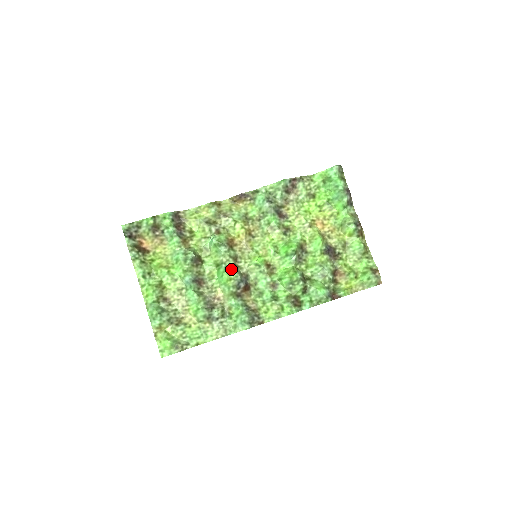
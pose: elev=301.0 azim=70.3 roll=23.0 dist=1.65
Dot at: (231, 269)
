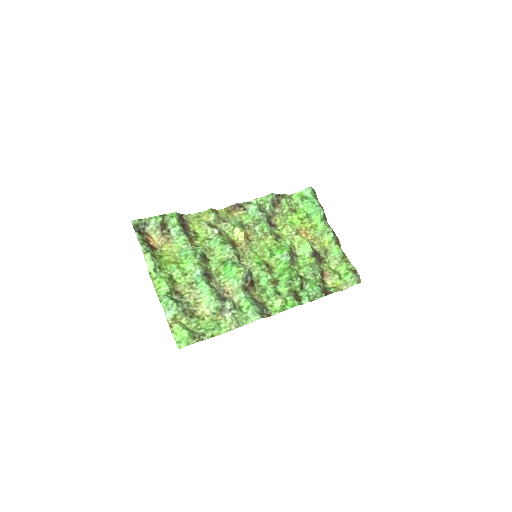
Dot at: (238, 264)
